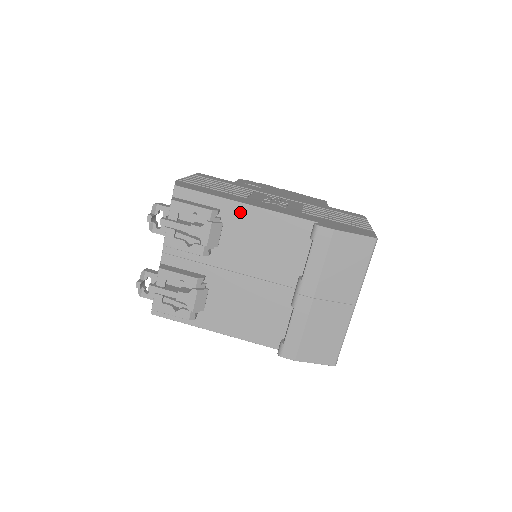
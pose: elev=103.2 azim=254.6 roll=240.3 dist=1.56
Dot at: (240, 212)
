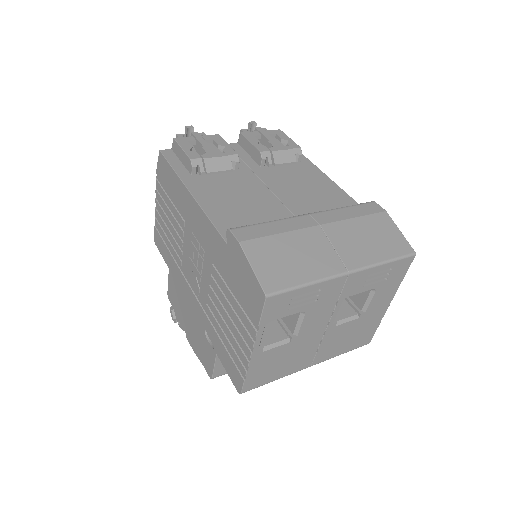
Dot at: (314, 171)
